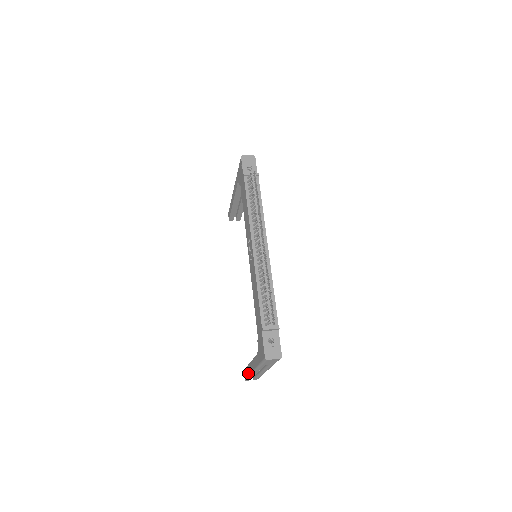
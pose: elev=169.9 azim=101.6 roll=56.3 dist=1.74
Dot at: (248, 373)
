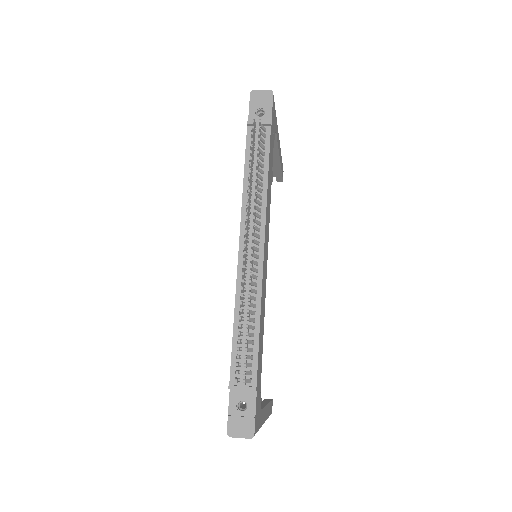
Dot at: occluded
